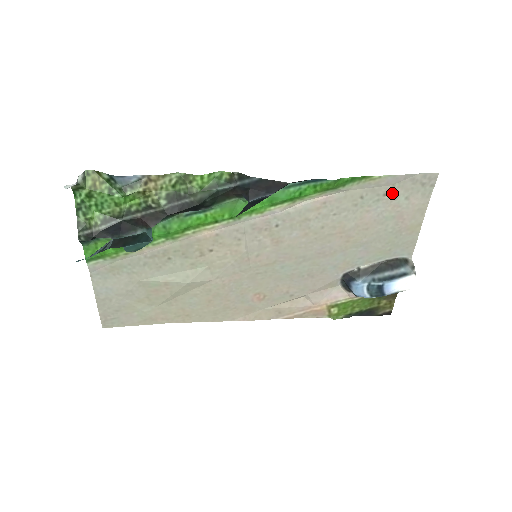
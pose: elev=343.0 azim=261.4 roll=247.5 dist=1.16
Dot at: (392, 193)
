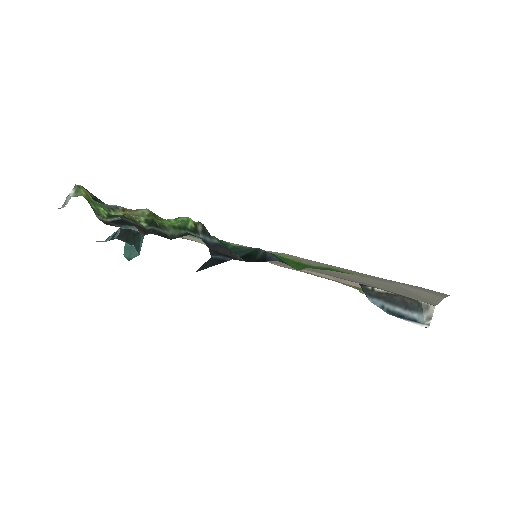
Dot at: occluded
